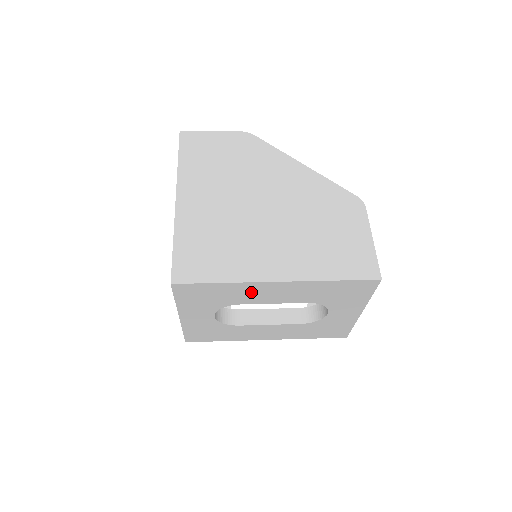
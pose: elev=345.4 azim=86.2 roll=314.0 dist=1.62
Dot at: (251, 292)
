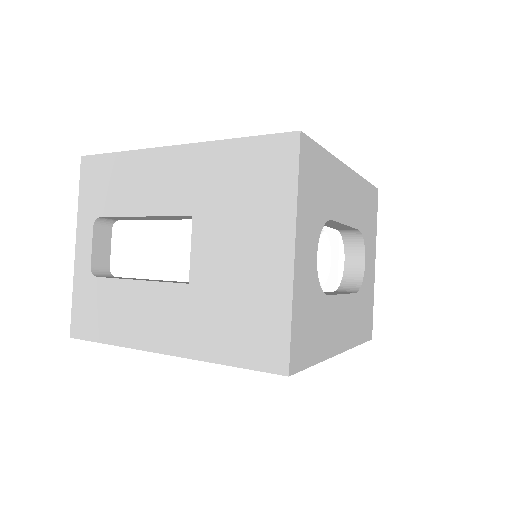
Dot at: (338, 187)
